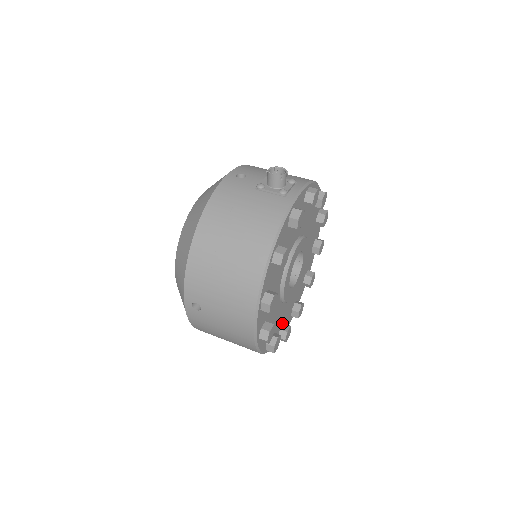
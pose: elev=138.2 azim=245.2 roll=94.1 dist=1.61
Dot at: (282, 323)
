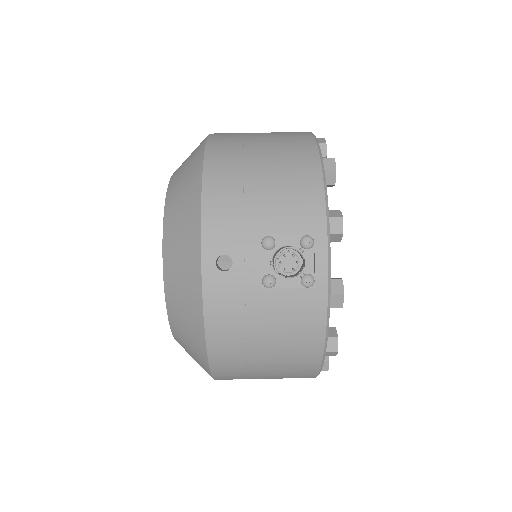
Dot at: occluded
